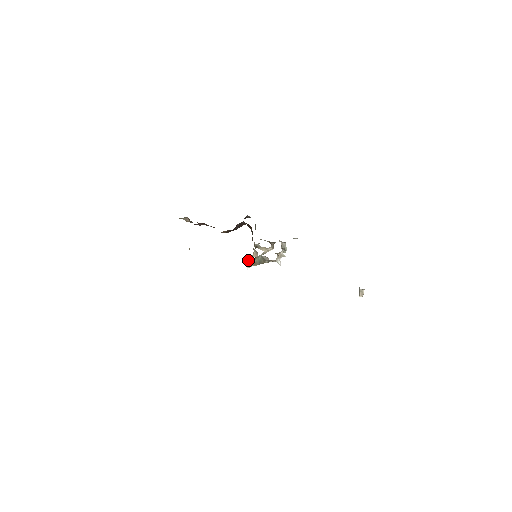
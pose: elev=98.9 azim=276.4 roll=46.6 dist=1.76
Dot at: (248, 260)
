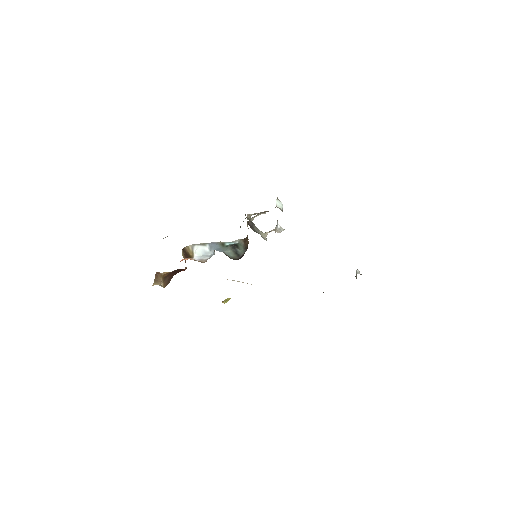
Dot at: occluded
